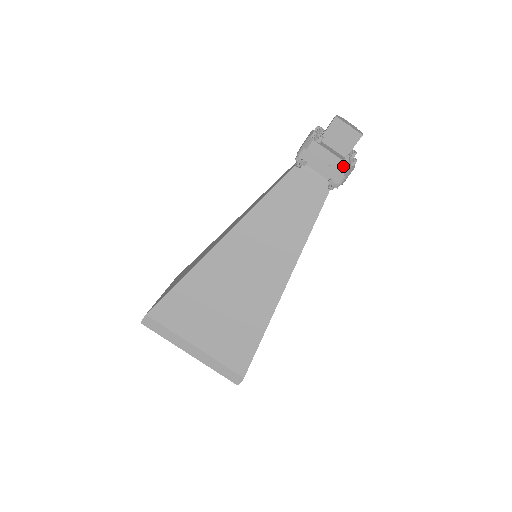
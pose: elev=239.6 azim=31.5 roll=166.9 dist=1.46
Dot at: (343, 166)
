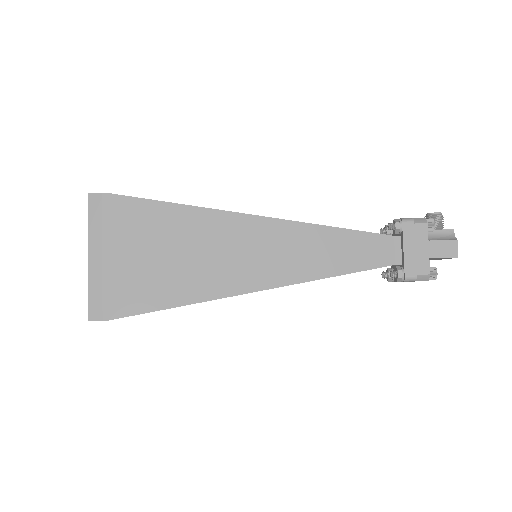
Dot at: occluded
